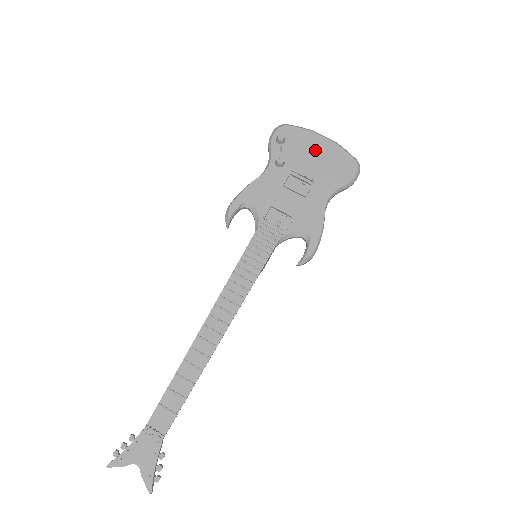
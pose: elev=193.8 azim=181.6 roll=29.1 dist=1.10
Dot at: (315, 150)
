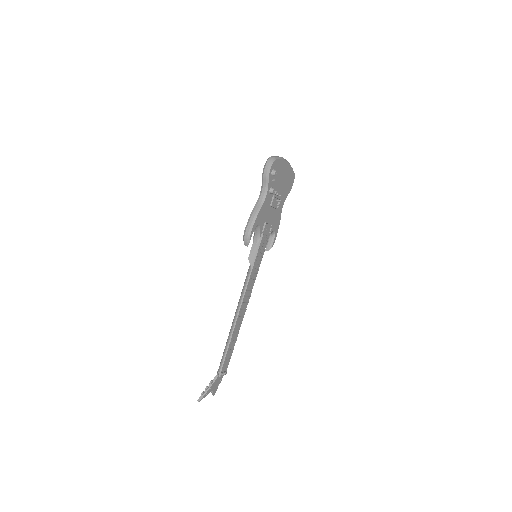
Dot at: (283, 174)
